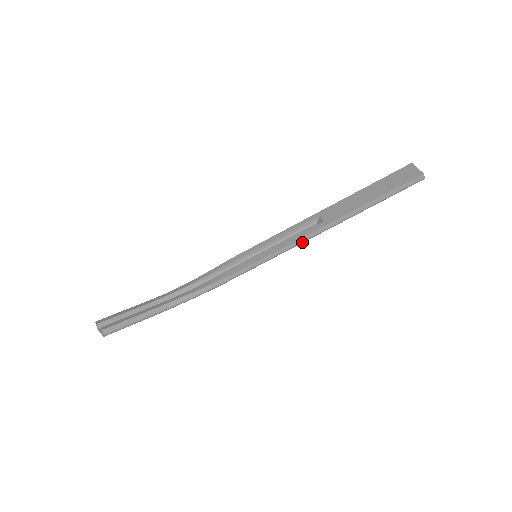
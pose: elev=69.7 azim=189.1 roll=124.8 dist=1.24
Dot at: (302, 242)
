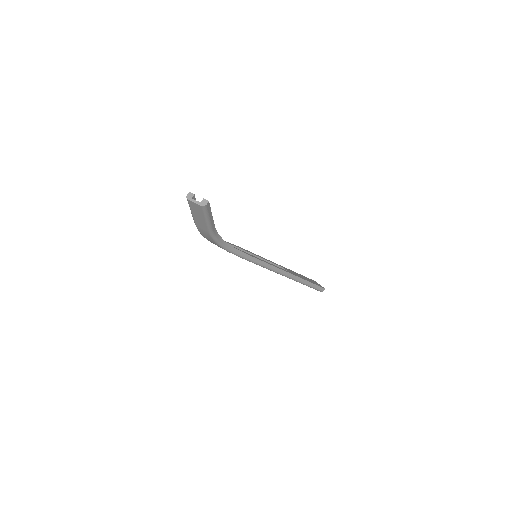
Dot at: (276, 271)
